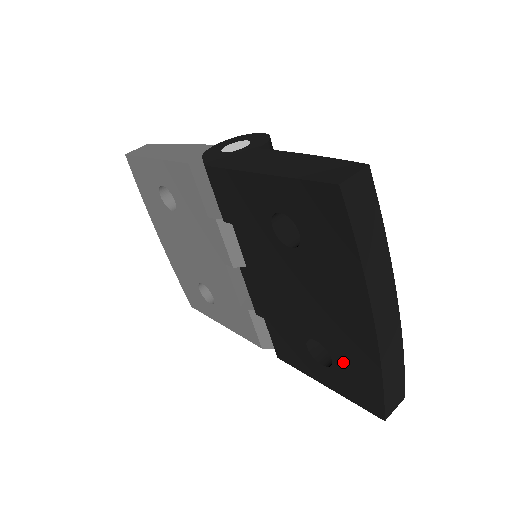
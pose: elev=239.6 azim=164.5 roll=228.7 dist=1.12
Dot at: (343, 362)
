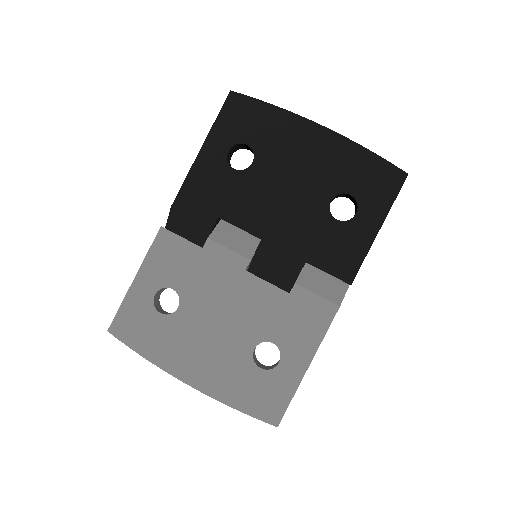
Dot at: (351, 182)
